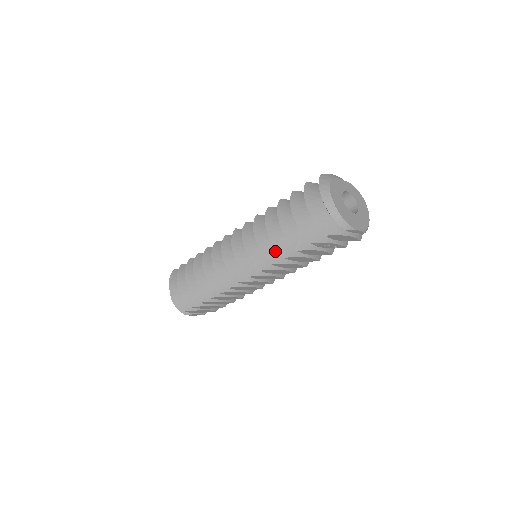
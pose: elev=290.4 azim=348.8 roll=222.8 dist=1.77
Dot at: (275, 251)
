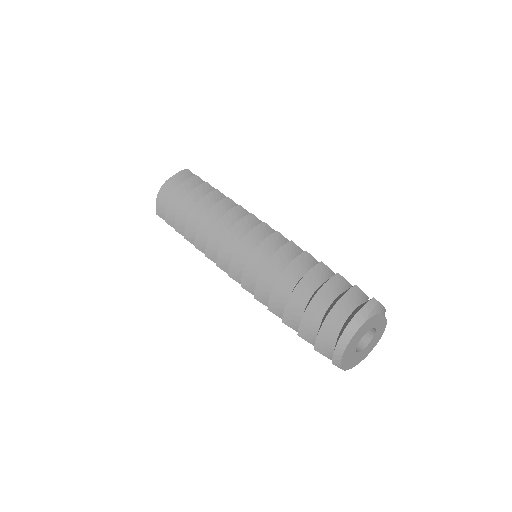
Dot at: (269, 291)
